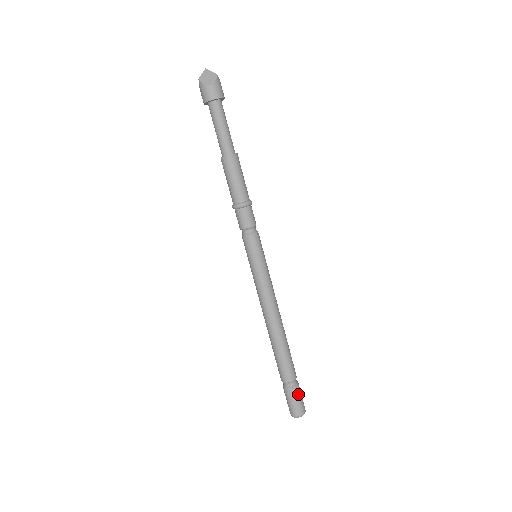
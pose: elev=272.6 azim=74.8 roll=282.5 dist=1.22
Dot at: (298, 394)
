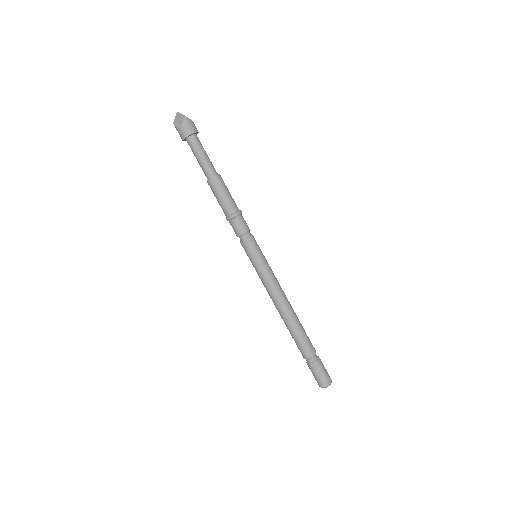
Dot at: (318, 369)
